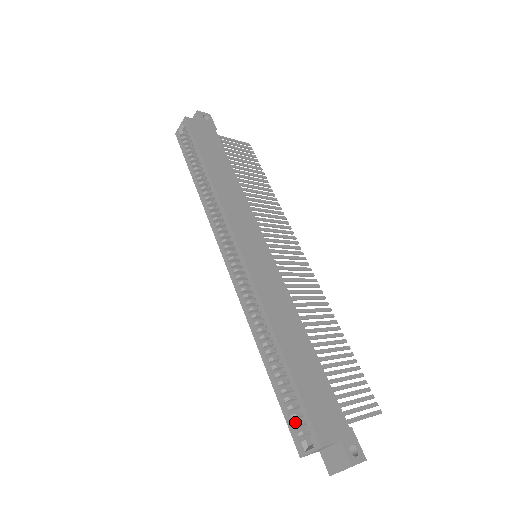
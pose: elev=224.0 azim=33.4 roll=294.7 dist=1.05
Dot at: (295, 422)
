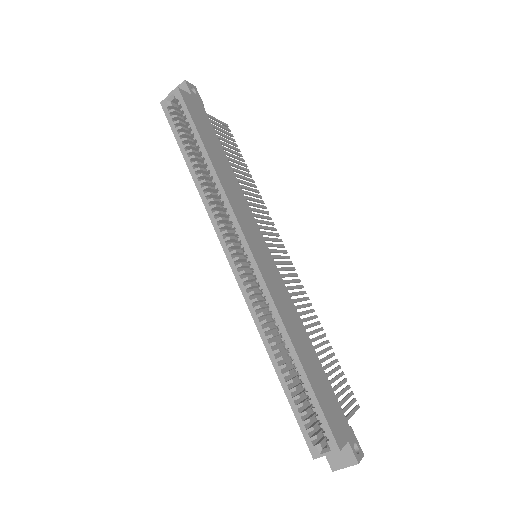
Dot at: (307, 426)
